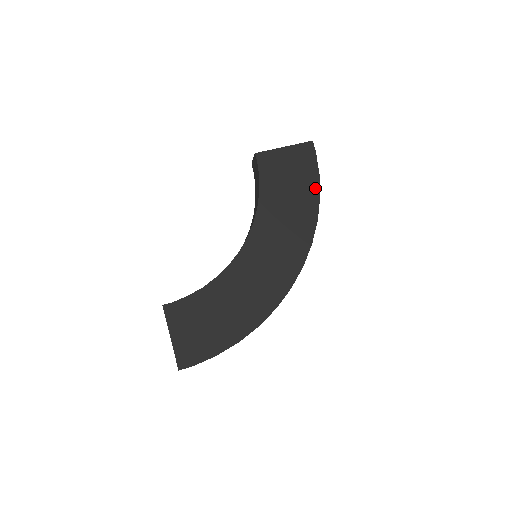
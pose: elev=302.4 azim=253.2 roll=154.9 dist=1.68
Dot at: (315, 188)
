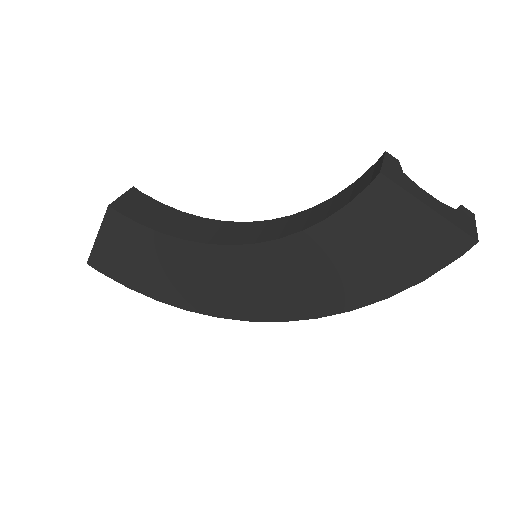
Dot at: (396, 286)
